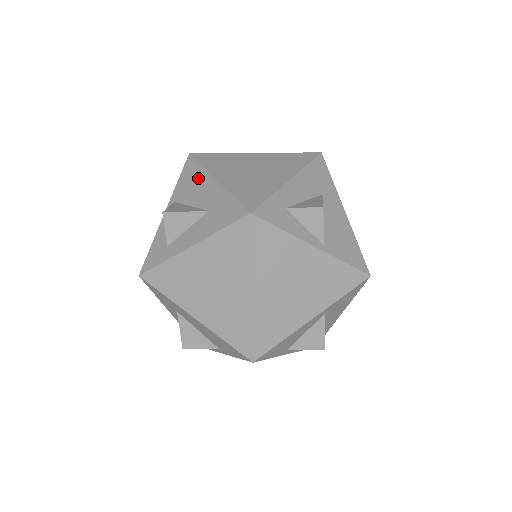
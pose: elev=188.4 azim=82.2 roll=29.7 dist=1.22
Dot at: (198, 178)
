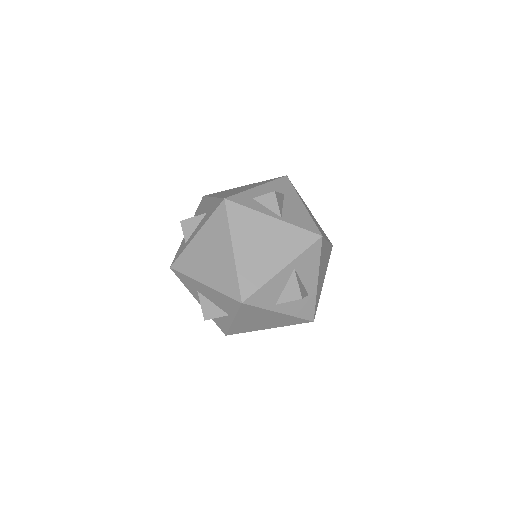
Dot at: (205, 203)
